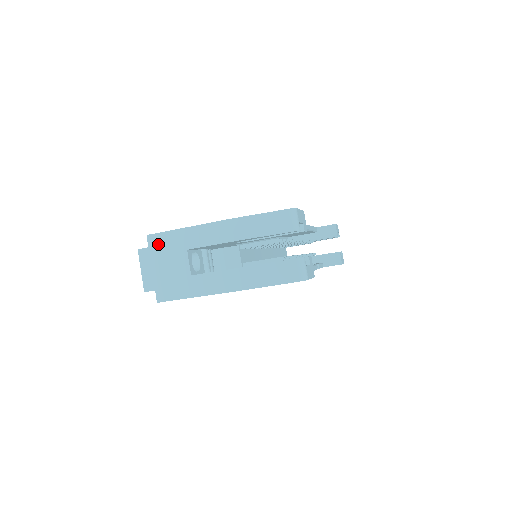
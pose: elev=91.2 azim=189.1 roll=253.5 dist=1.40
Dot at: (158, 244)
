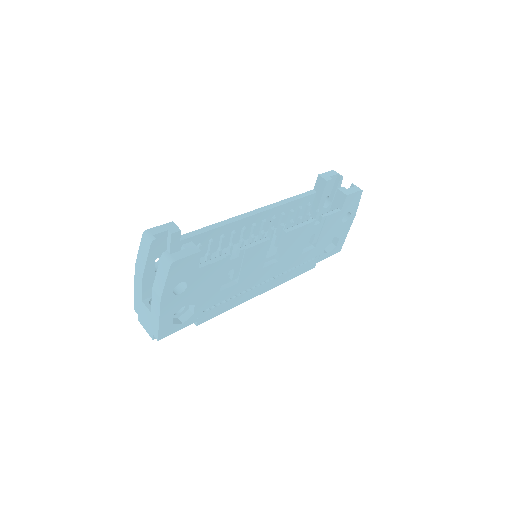
Dot at: (138, 310)
